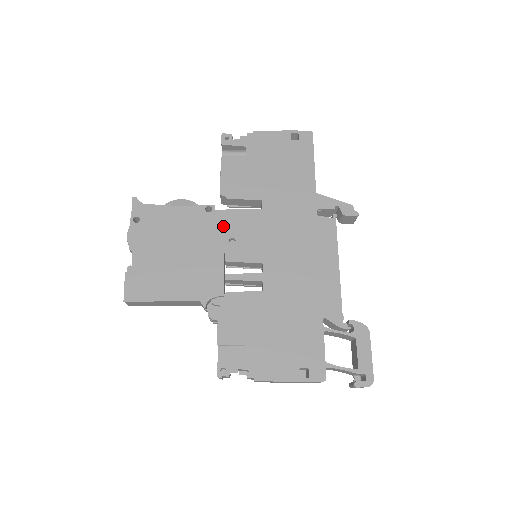
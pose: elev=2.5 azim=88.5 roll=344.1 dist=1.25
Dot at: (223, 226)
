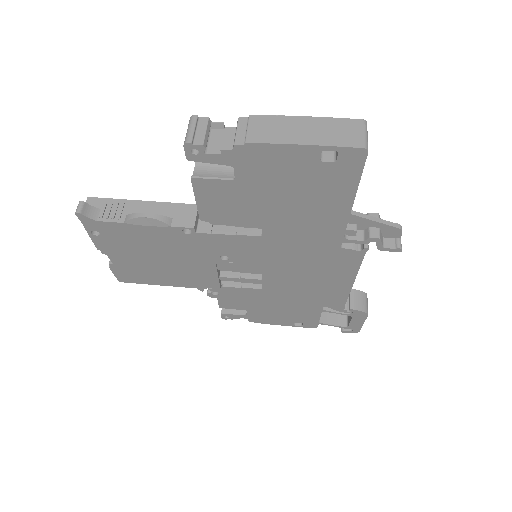
Dot at: (210, 246)
